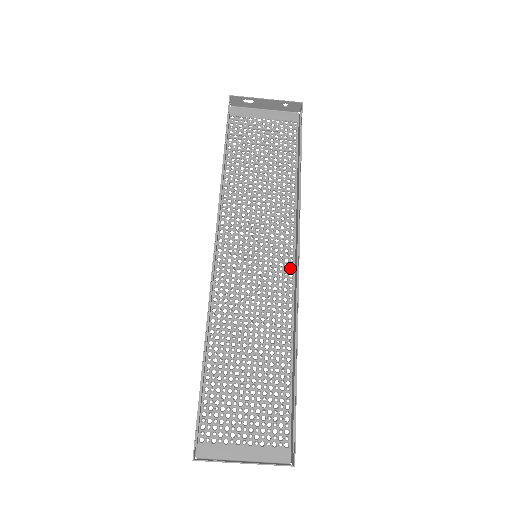
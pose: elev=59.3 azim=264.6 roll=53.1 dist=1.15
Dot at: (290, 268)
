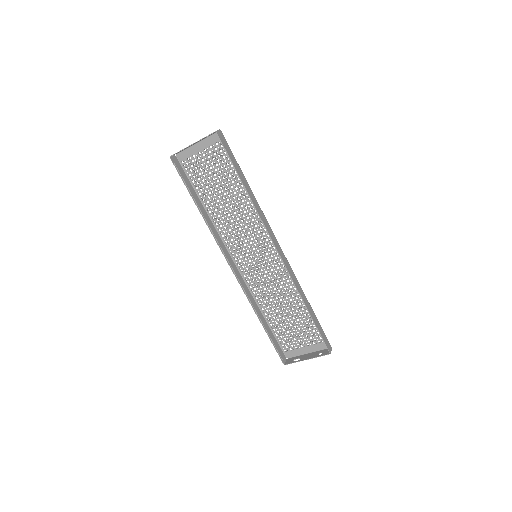
Dot at: occluded
